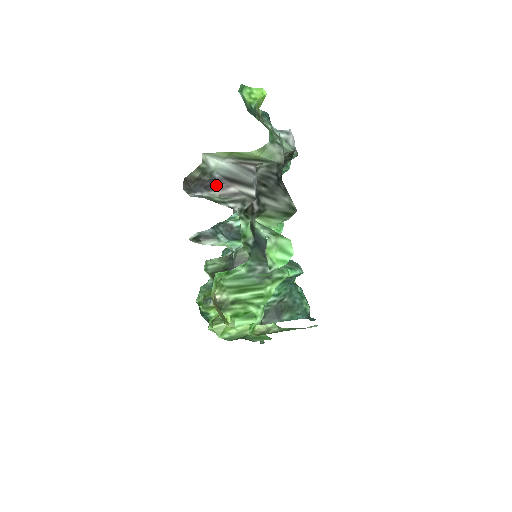
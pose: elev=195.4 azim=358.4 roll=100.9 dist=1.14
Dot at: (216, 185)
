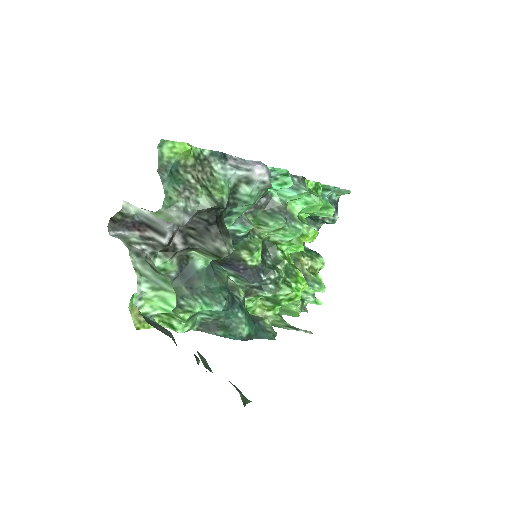
Dot at: (137, 227)
